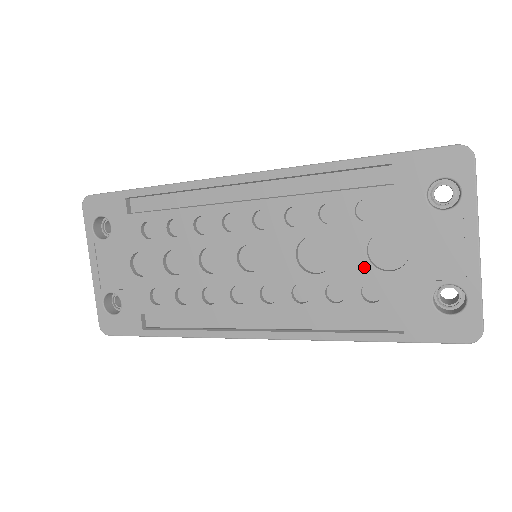
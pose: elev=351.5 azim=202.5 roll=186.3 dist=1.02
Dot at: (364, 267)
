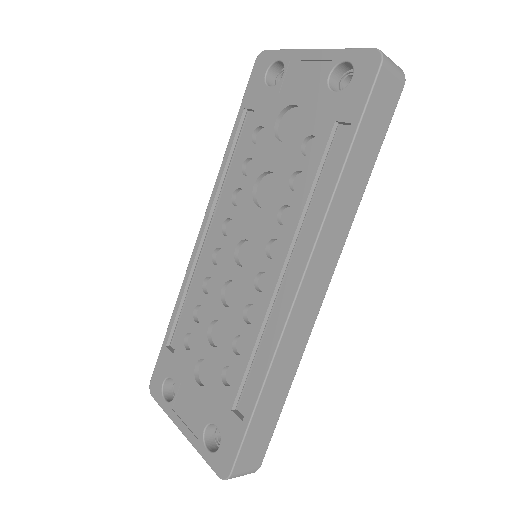
Dot at: (290, 147)
